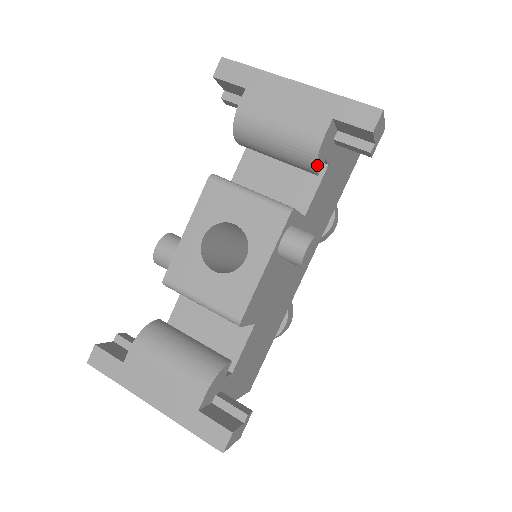
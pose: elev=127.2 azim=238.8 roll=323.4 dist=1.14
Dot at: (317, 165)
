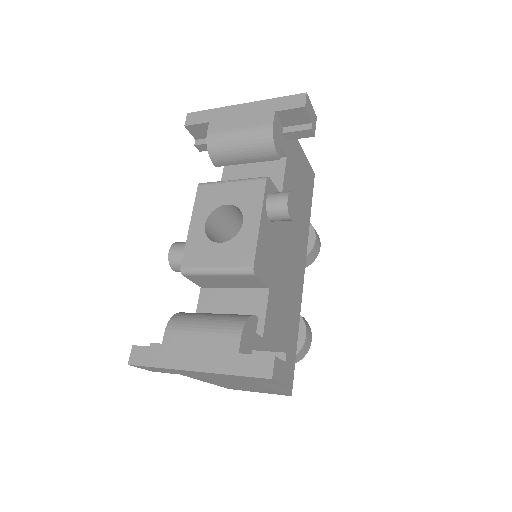
Dot at: (276, 148)
